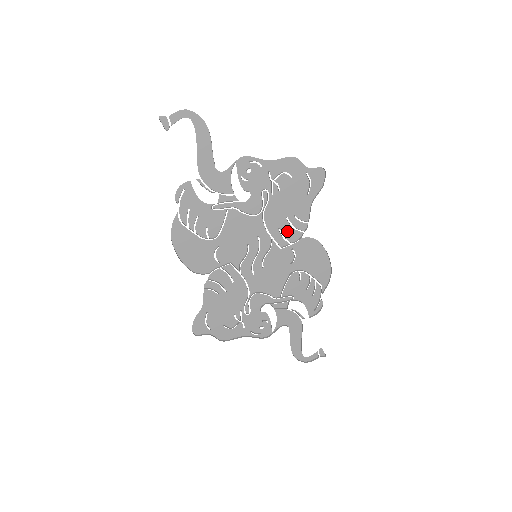
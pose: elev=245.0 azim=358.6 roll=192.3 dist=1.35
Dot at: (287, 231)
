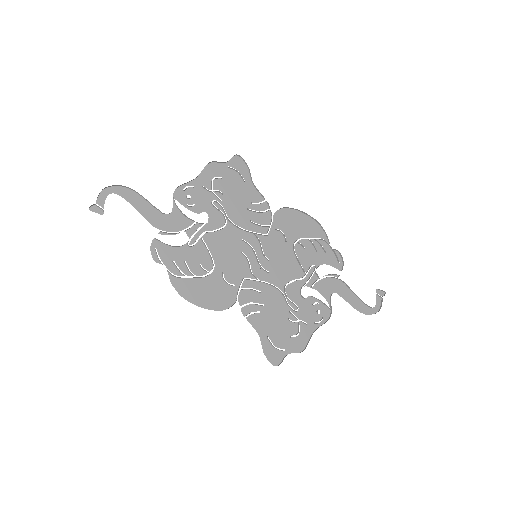
Dot at: (258, 219)
